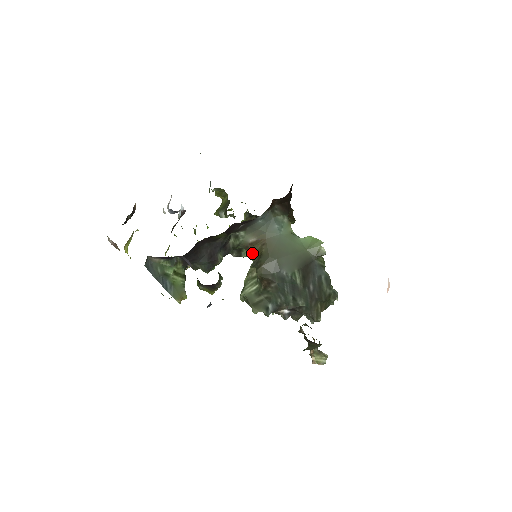
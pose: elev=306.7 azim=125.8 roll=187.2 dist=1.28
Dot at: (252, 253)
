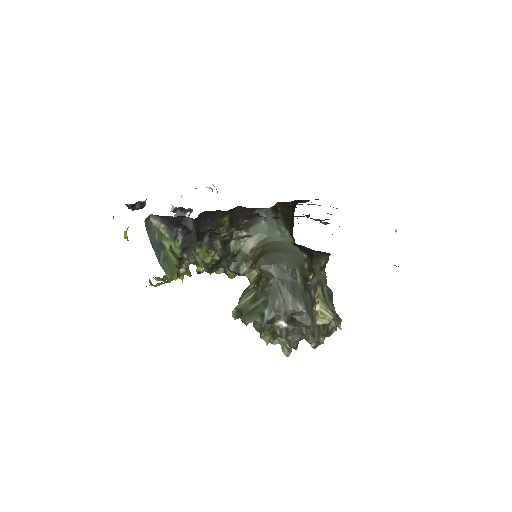
Dot at: occluded
